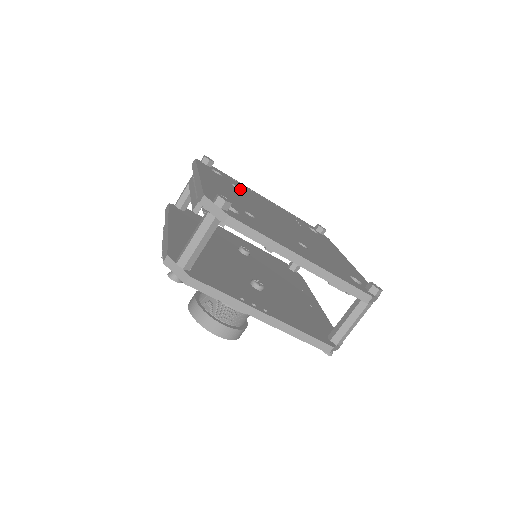
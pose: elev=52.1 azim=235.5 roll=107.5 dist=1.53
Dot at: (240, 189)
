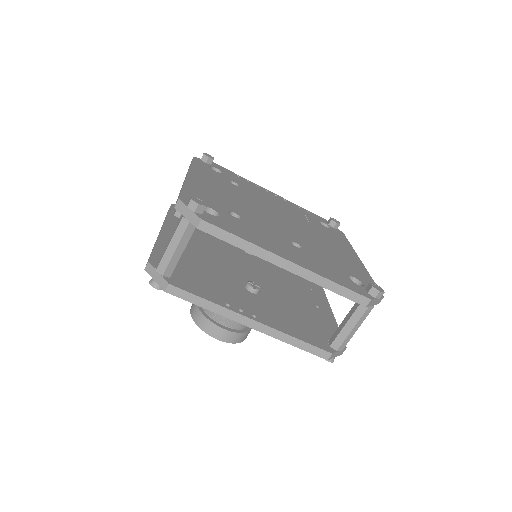
Dot at: (240, 186)
